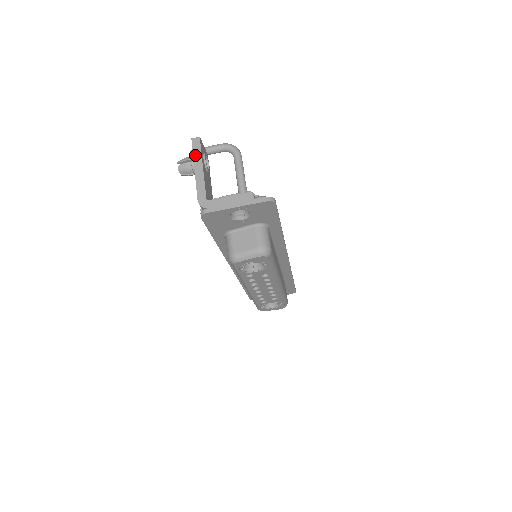
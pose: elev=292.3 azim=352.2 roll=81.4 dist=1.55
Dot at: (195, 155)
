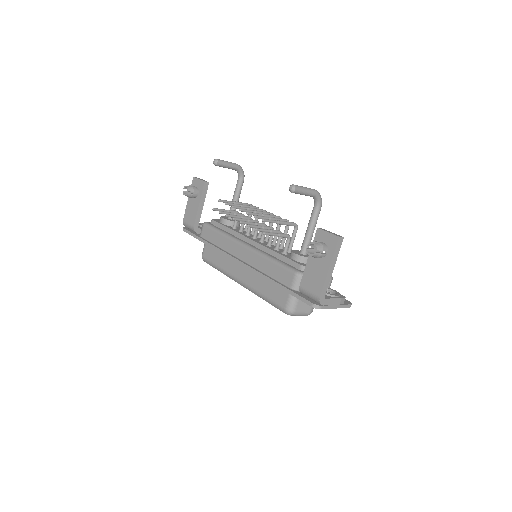
Dot at: (335, 255)
